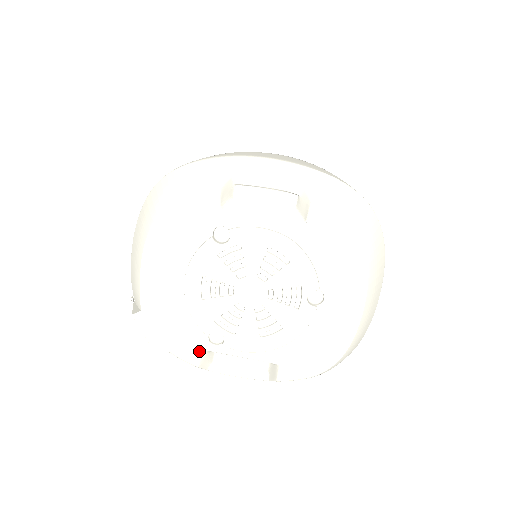
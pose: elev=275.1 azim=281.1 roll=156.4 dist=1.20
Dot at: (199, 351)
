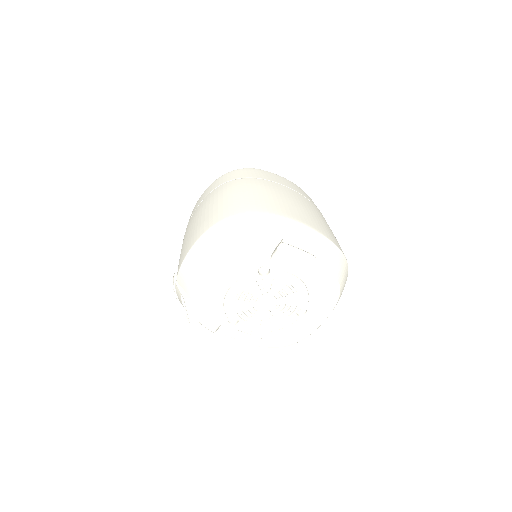
Dot at: (219, 325)
